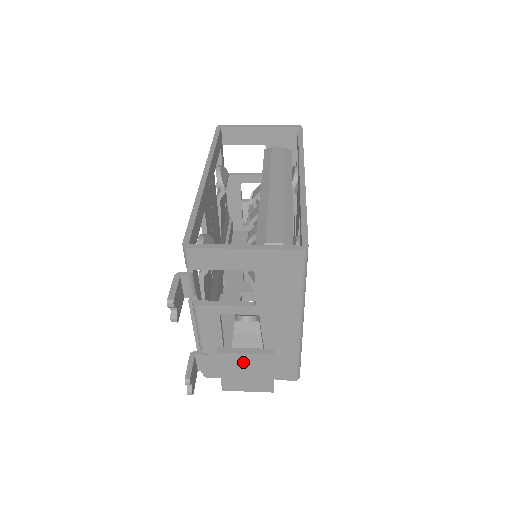
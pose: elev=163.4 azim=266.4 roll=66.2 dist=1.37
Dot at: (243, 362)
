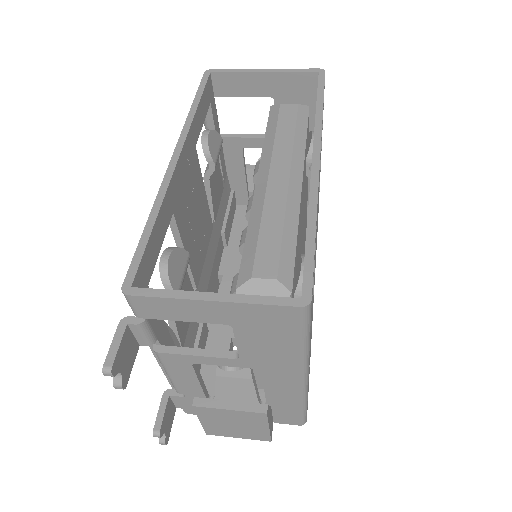
Dot at: (228, 416)
